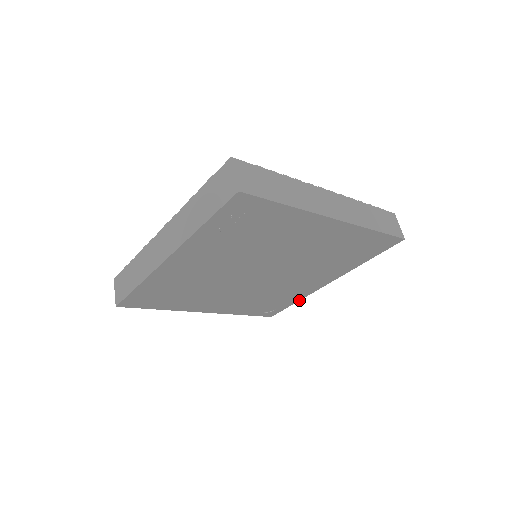
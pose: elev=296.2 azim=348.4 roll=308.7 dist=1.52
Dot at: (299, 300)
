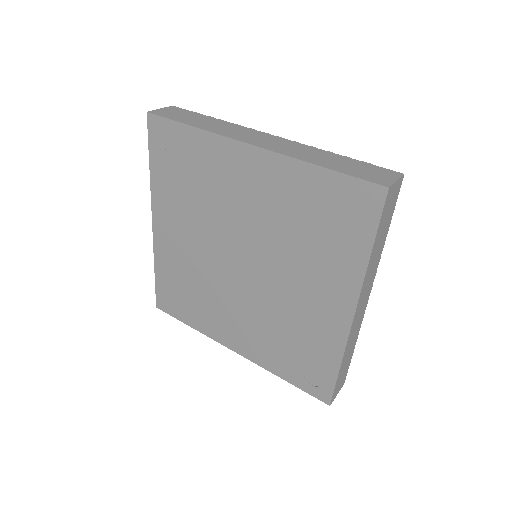
Dot at: (341, 362)
